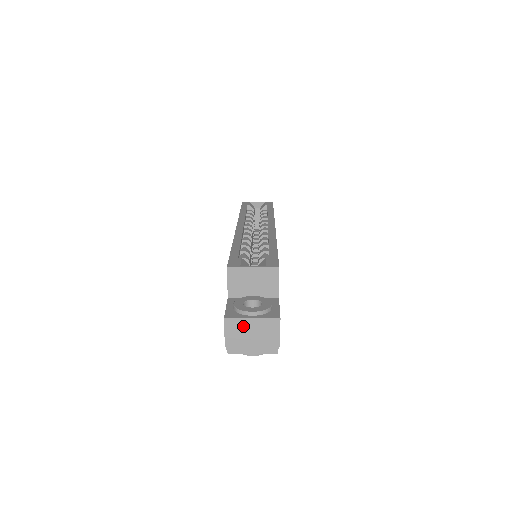
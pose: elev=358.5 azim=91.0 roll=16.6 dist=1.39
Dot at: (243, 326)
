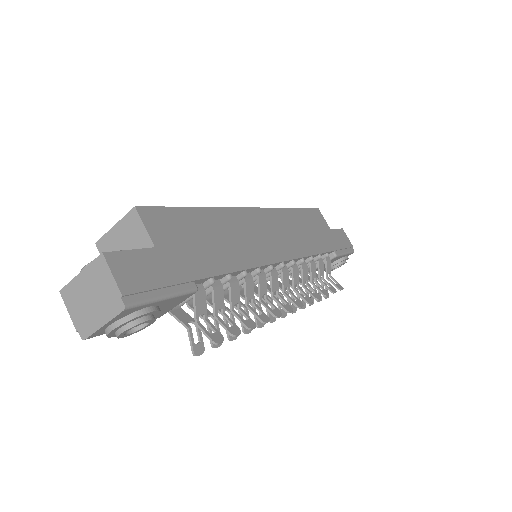
Dot at: (78, 290)
